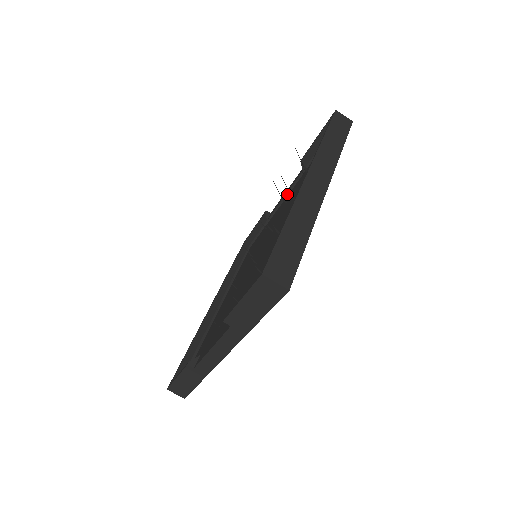
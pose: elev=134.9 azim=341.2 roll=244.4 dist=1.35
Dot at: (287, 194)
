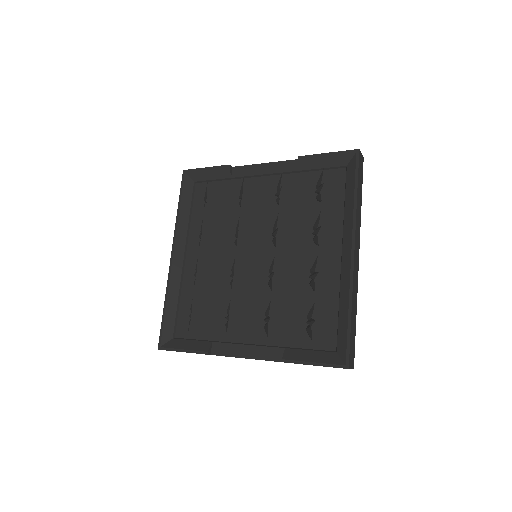
Dot at: (269, 175)
